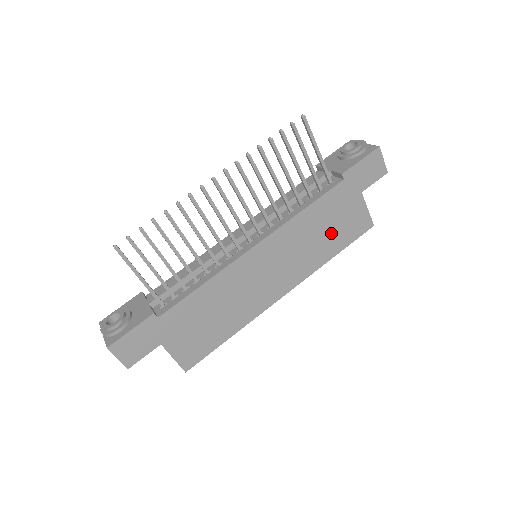
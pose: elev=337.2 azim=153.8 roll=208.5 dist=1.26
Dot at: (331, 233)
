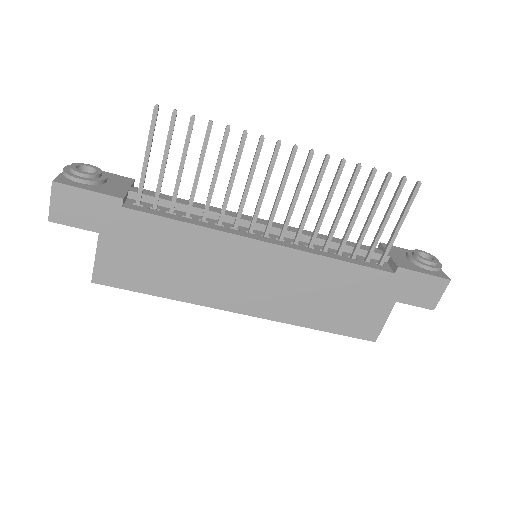
Dot at: (336, 306)
